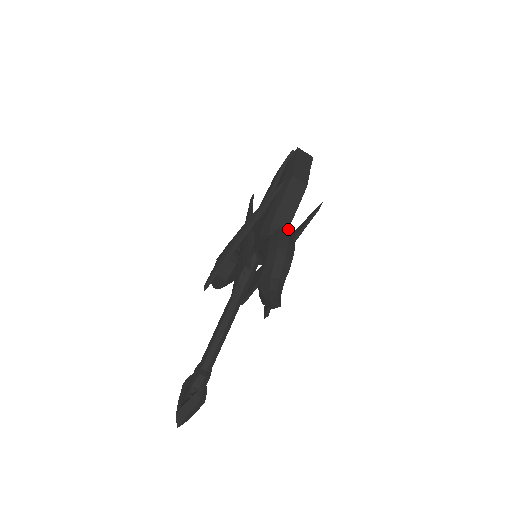
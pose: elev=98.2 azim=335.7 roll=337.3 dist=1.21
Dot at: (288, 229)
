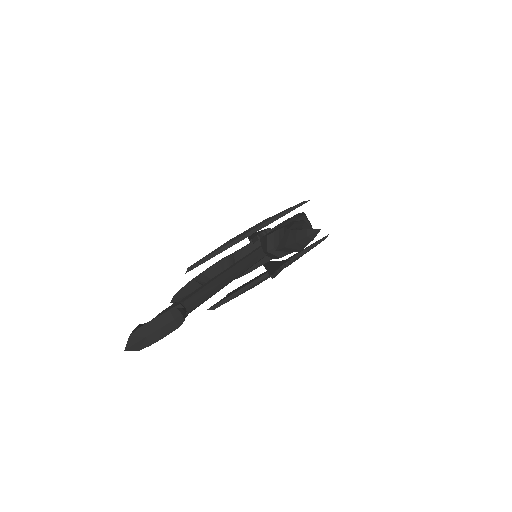
Dot at: occluded
